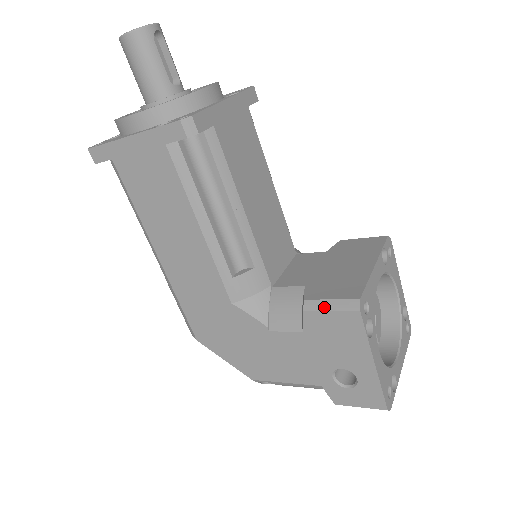
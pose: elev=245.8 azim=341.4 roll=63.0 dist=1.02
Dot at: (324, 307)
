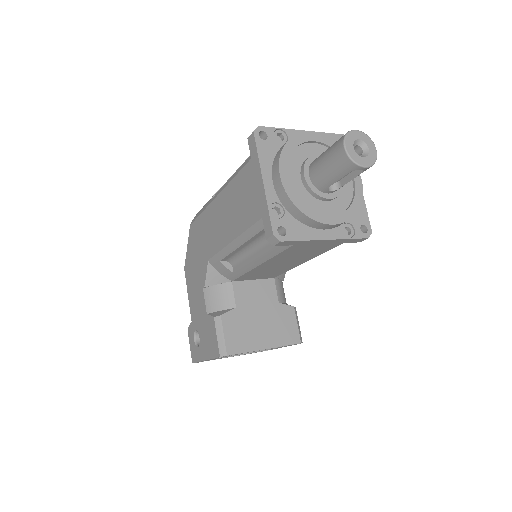
Dot at: (218, 332)
